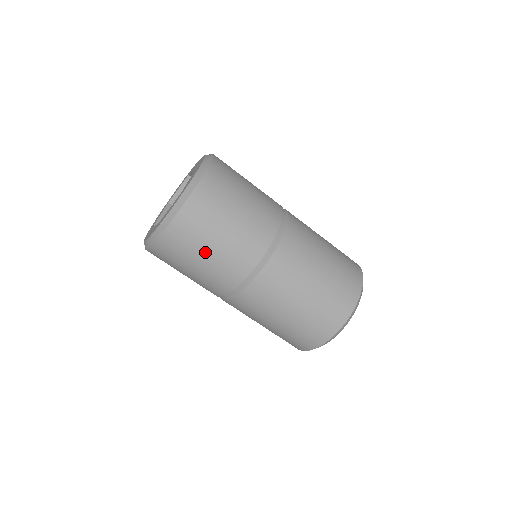
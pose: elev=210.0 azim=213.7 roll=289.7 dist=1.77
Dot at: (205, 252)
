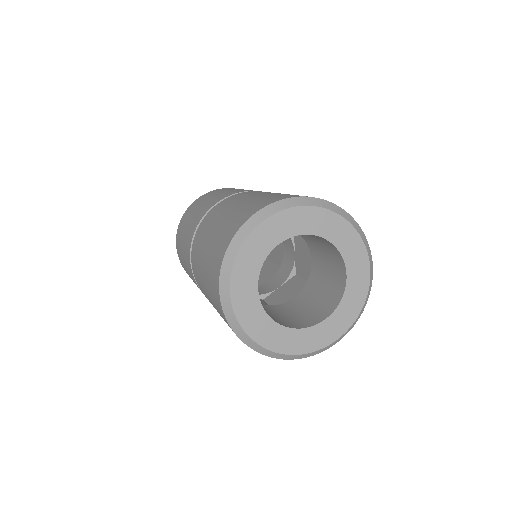
Dot at: occluded
